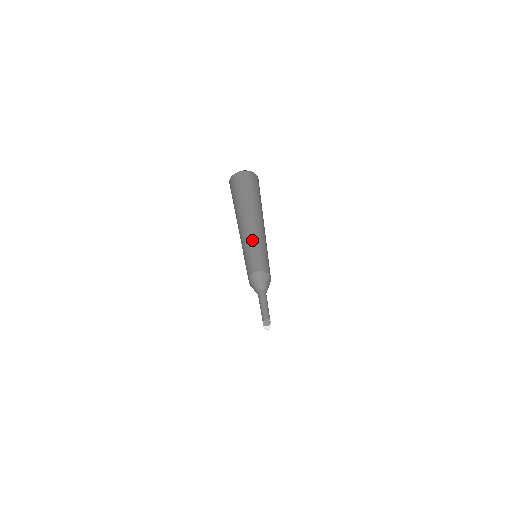
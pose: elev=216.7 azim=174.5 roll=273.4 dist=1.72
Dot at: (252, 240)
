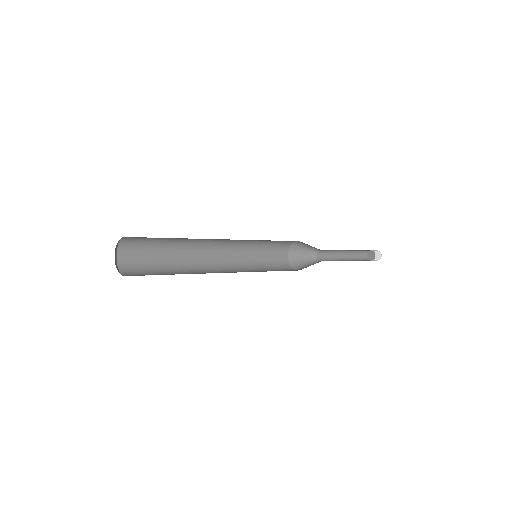
Dot at: (236, 248)
